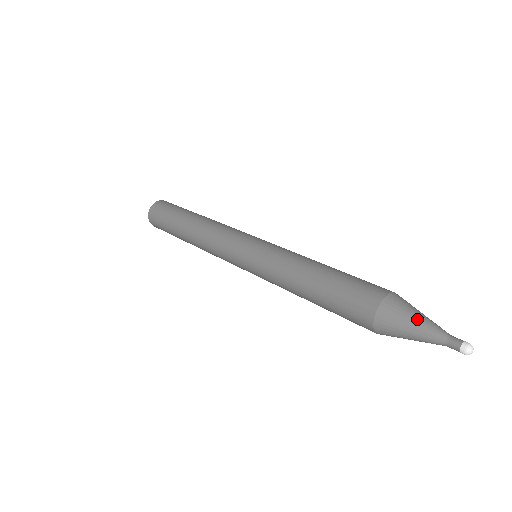
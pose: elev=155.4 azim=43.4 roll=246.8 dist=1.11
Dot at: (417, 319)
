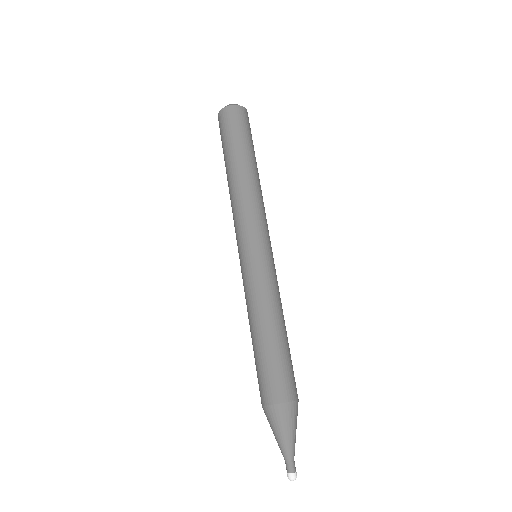
Dot at: (289, 434)
